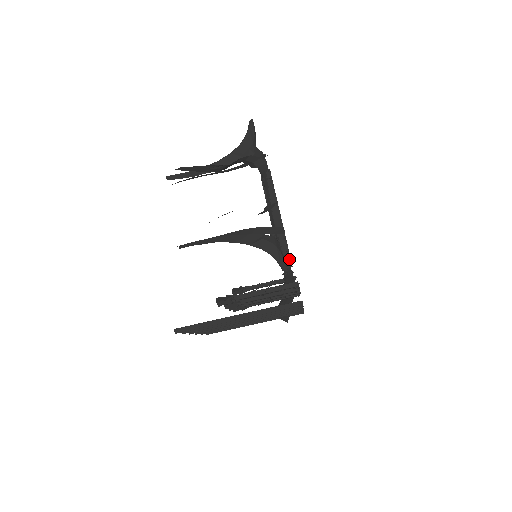
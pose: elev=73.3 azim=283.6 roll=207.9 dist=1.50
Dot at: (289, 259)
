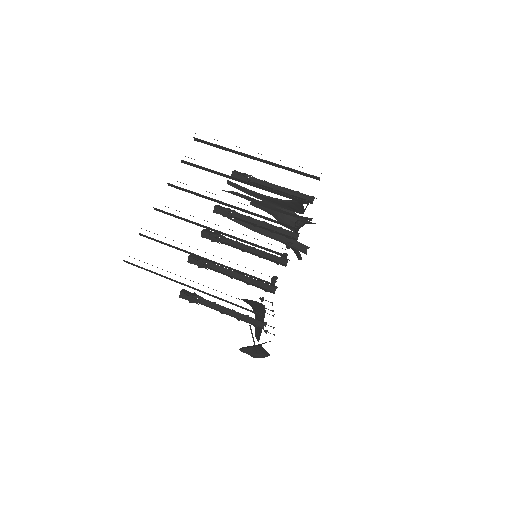
Dot at: occluded
